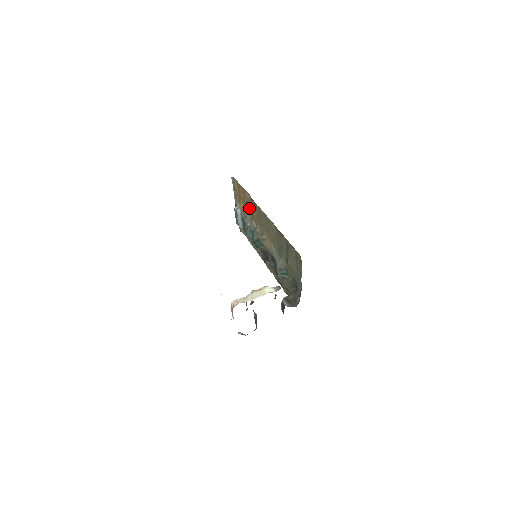
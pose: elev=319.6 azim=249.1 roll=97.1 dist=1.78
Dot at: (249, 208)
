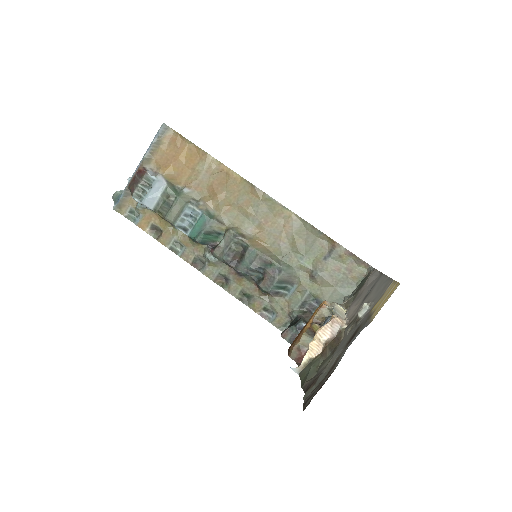
Dot at: (201, 182)
